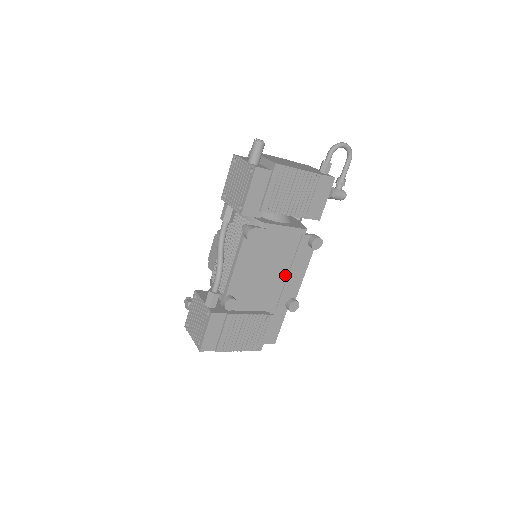
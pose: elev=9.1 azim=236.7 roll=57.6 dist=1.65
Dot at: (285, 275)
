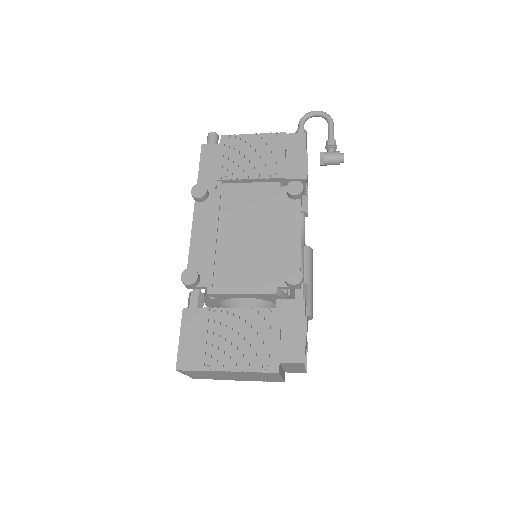
Dot at: (269, 240)
